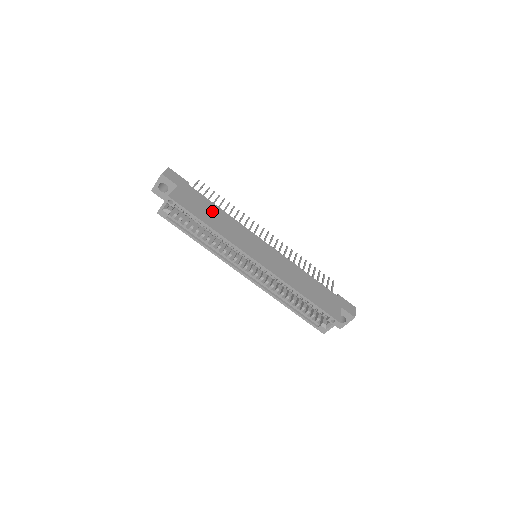
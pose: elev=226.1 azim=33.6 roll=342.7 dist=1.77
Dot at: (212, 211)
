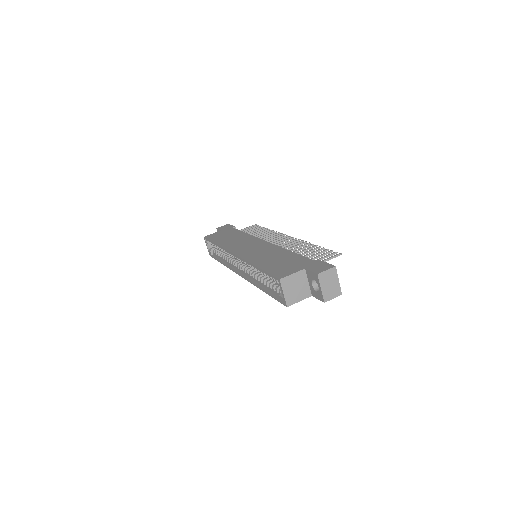
Dot at: (233, 236)
